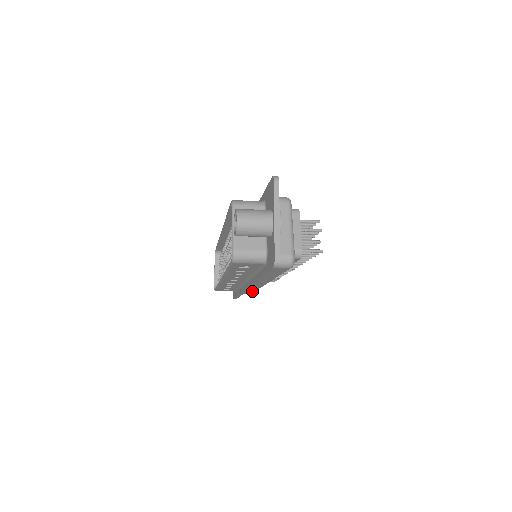
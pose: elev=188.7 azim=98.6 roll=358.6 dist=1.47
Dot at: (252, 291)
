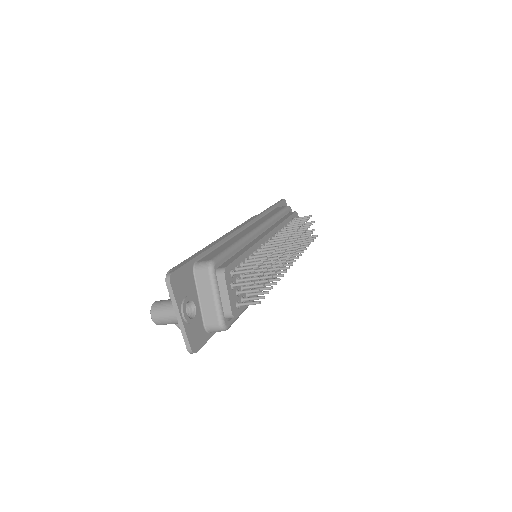
Dot at: occluded
